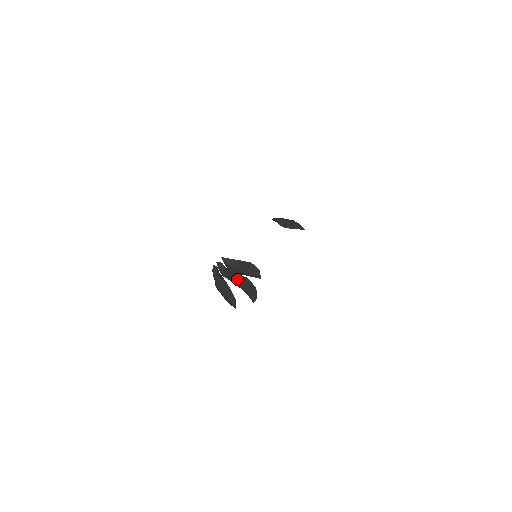
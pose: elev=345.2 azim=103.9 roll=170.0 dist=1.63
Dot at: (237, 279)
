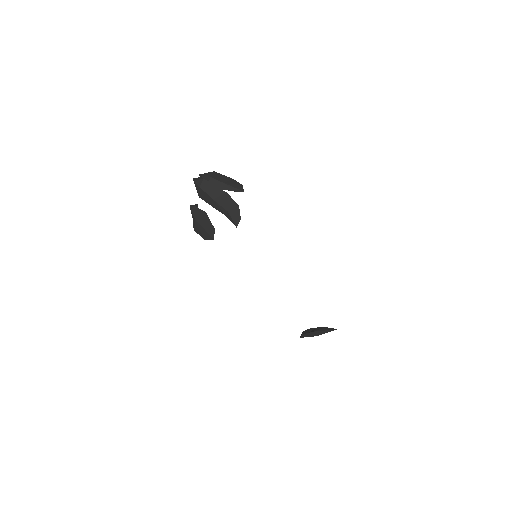
Dot at: (215, 193)
